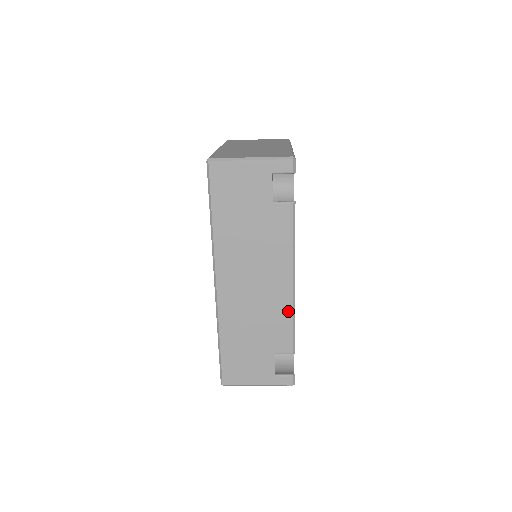
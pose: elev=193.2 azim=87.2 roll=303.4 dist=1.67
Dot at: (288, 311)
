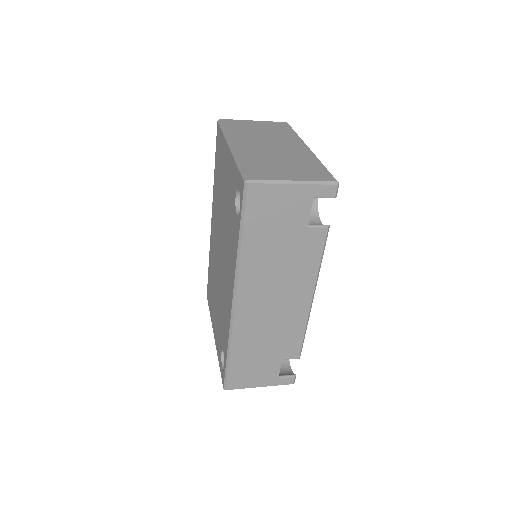
Dot at: (302, 324)
